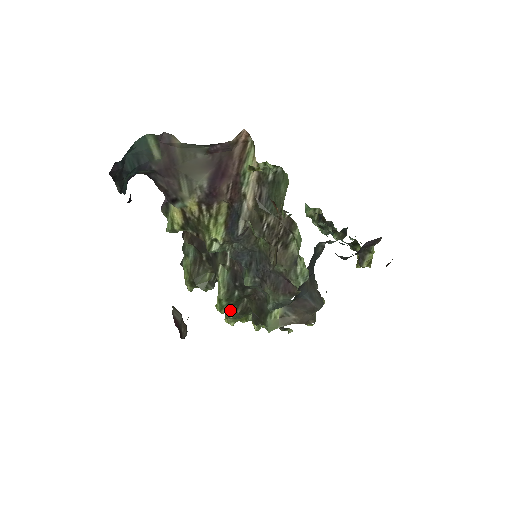
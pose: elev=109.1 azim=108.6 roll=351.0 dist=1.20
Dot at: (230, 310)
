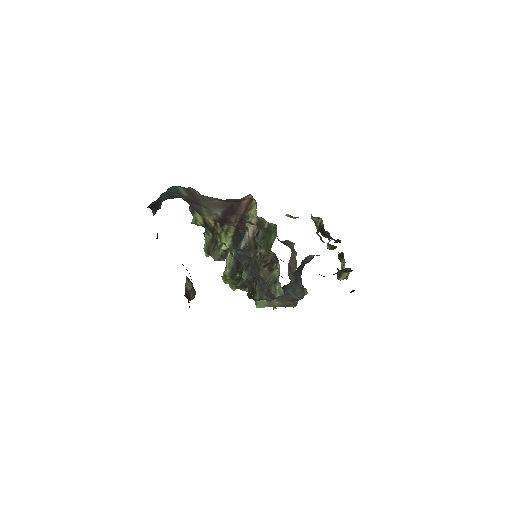
Dot at: (232, 283)
